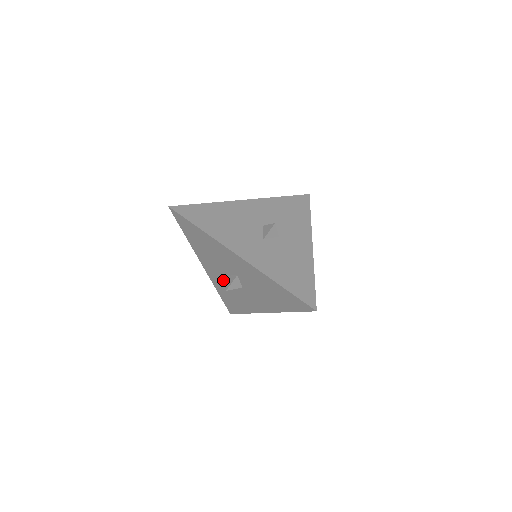
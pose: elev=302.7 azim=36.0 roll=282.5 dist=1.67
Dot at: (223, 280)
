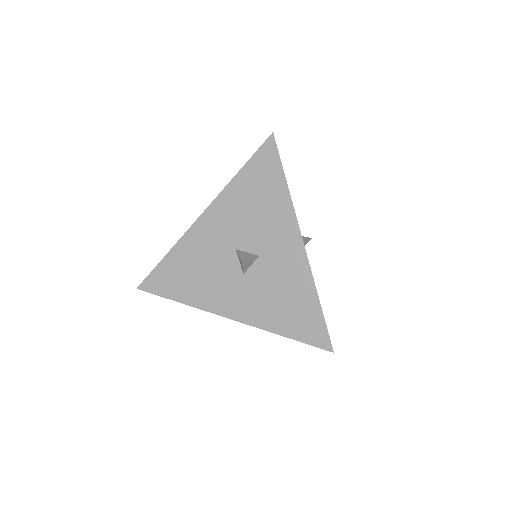
Dot at: occluded
